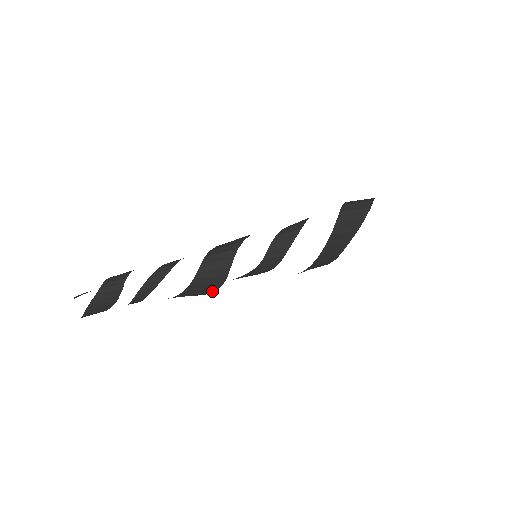
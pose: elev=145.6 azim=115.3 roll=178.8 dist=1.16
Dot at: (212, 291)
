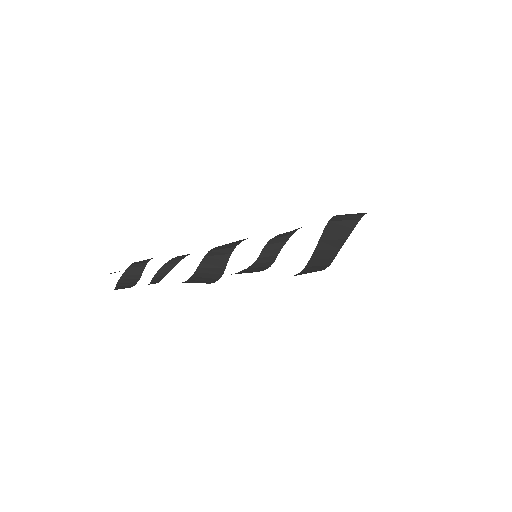
Dot at: (215, 280)
